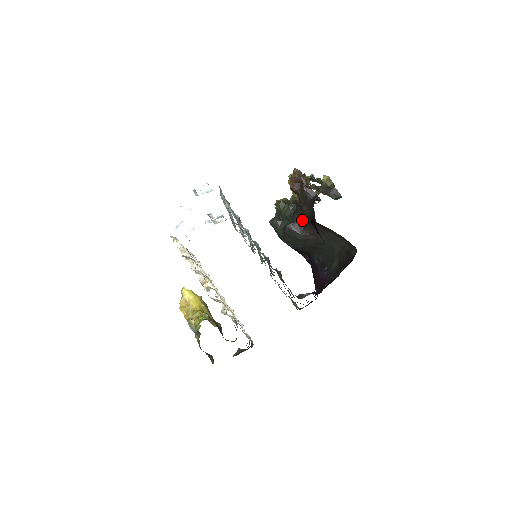
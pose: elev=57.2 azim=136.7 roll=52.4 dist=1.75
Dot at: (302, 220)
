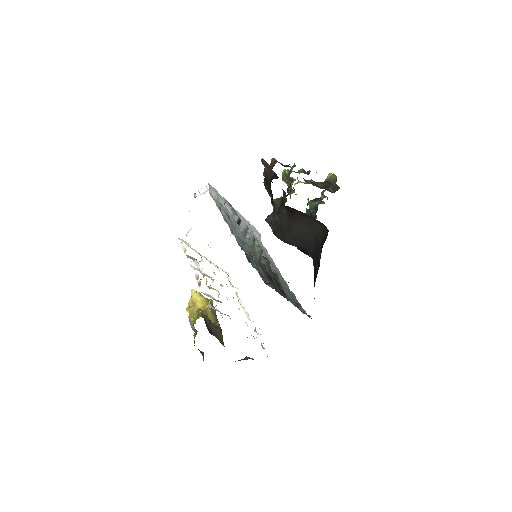
Dot at: (285, 210)
